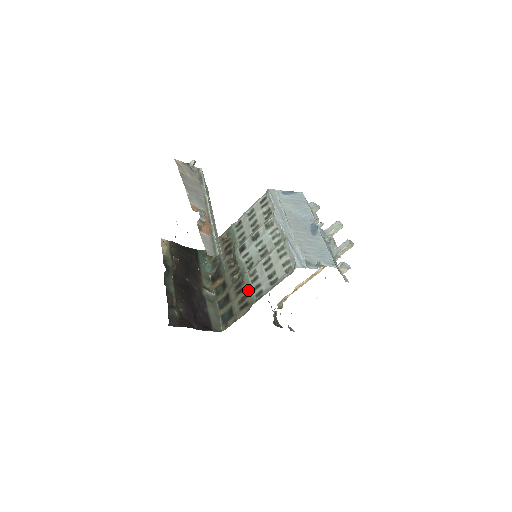
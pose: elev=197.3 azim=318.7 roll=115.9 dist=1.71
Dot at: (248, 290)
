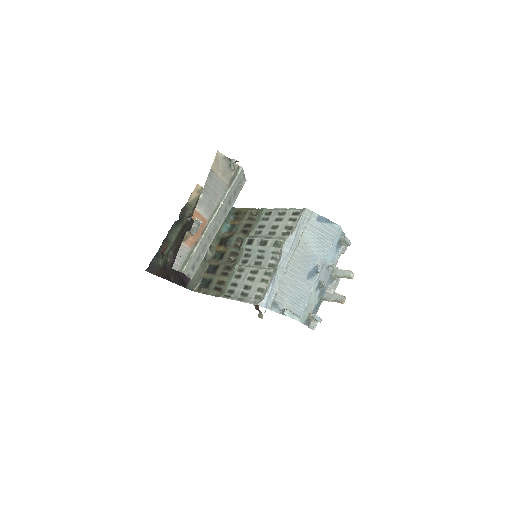
Dot at: (228, 280)
